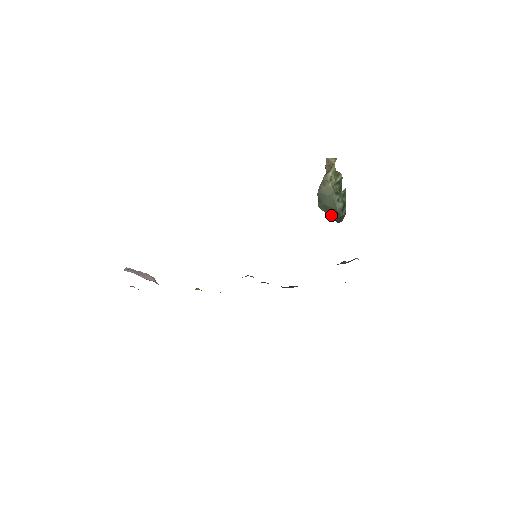
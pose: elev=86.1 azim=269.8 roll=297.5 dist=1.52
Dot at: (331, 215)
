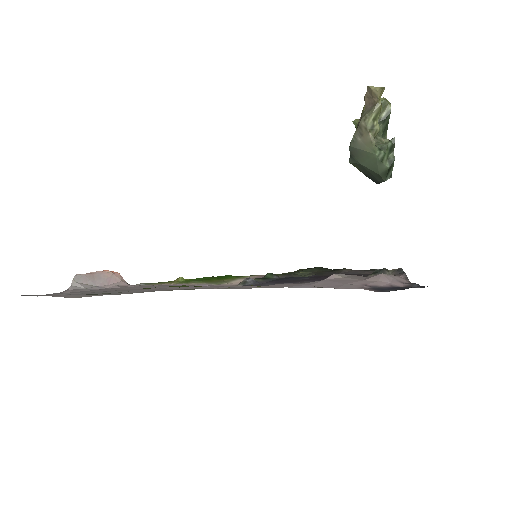
Dot at: (368, 176)
